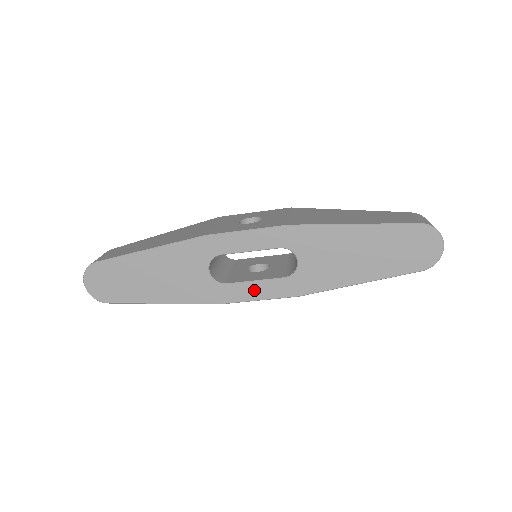
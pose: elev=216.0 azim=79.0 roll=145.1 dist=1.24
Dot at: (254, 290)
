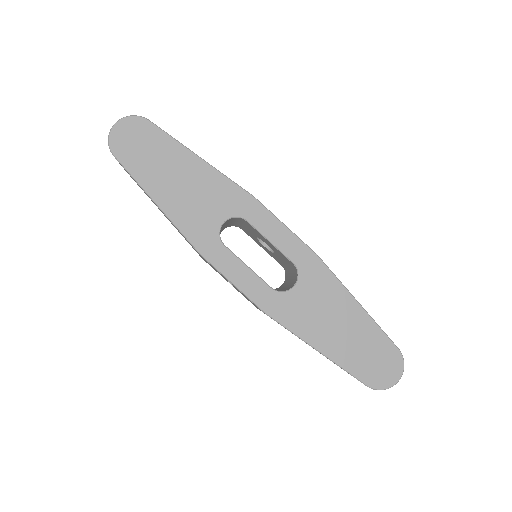
Dot at: (239, 272)
